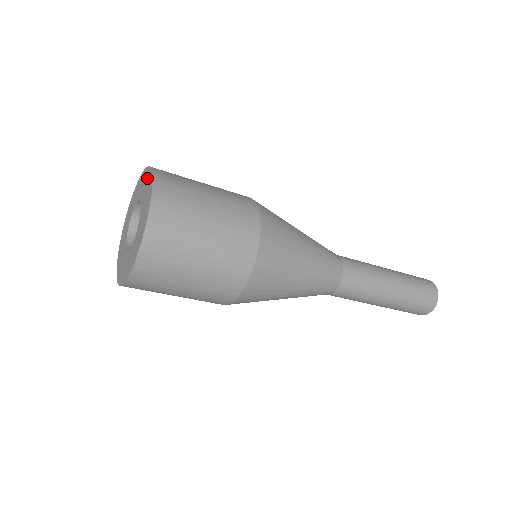
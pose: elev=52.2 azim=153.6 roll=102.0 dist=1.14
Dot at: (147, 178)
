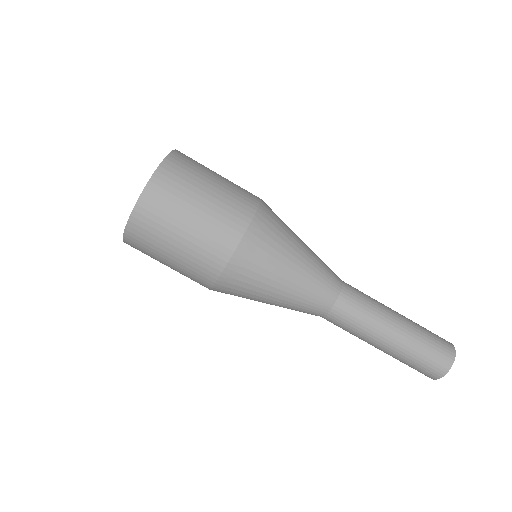
Dot at: occluded
